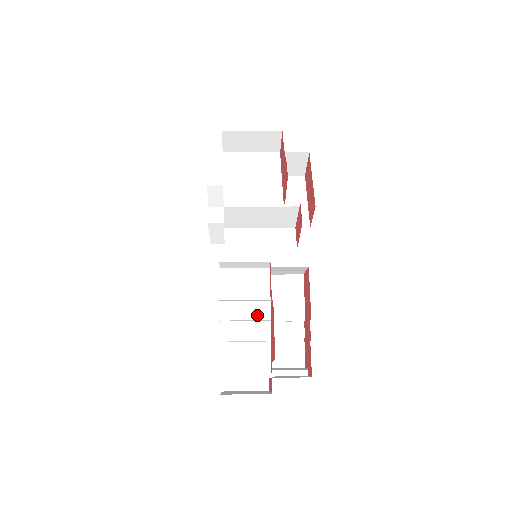
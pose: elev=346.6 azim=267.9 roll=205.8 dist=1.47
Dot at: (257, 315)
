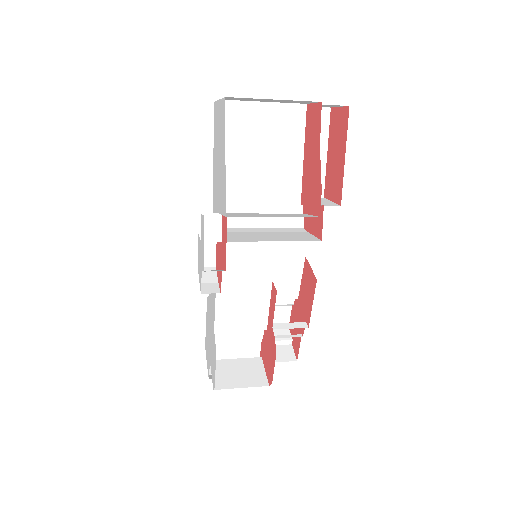
Dot at: (253, 326)
